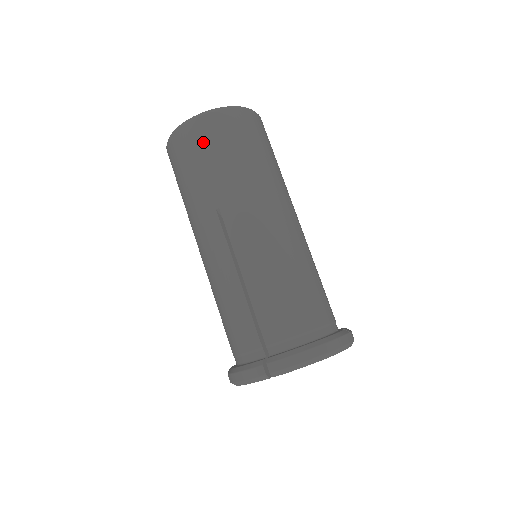
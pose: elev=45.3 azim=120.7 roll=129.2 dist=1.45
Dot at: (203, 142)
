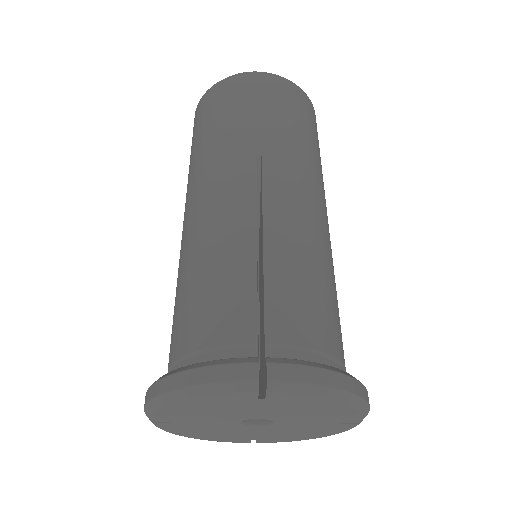
Dot at: (268, 93)
